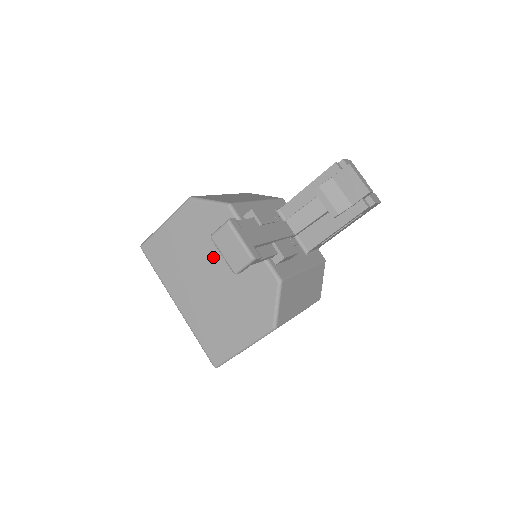
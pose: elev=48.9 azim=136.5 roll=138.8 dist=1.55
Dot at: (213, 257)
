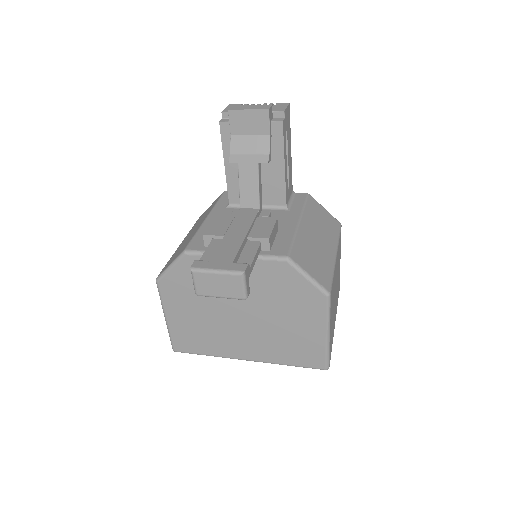
Dot at: (224, 300)
